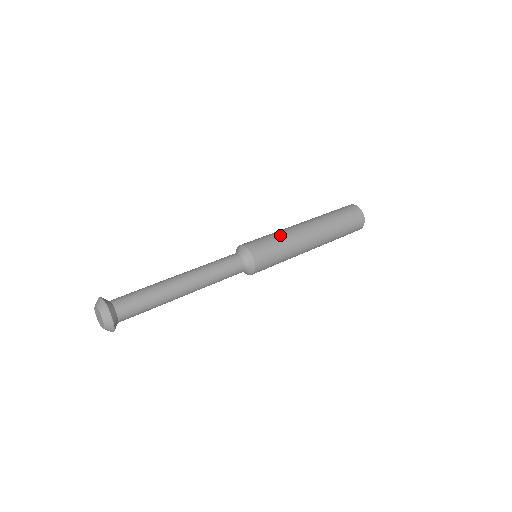
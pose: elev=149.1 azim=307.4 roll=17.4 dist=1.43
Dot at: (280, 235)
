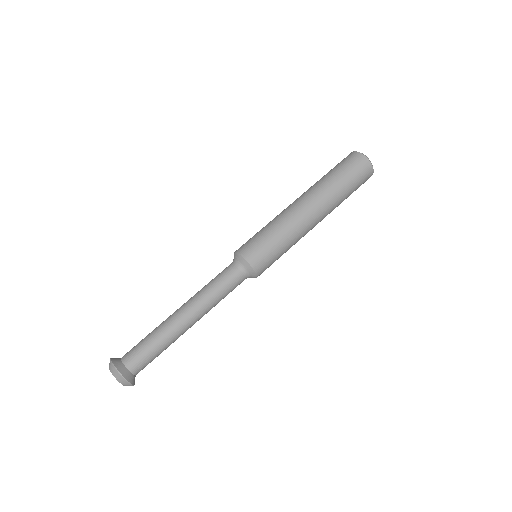
Dot at: (287, 241)
